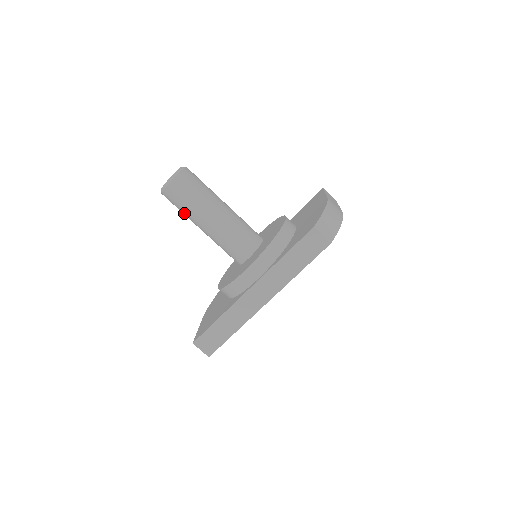
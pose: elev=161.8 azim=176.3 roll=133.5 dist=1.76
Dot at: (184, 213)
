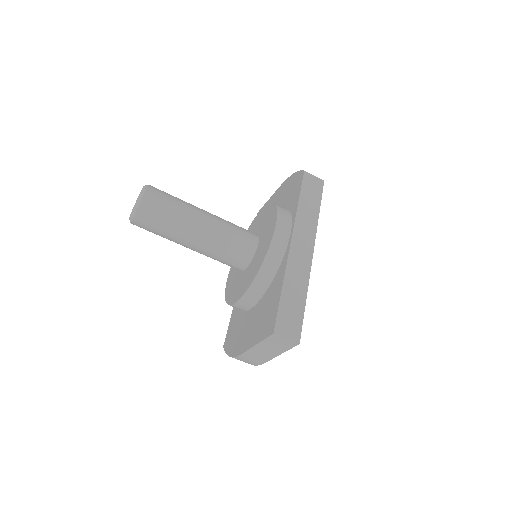
Dot at: (169, 225)
